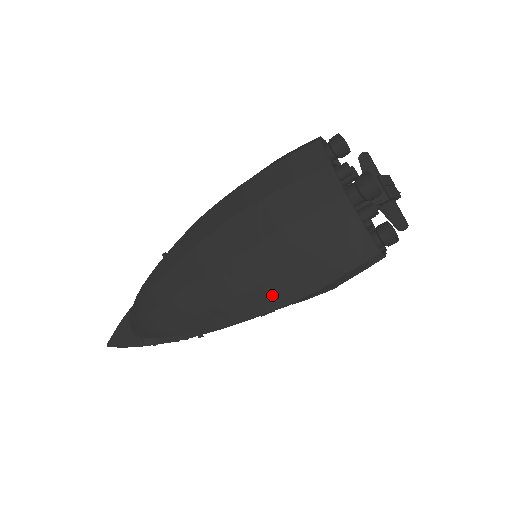
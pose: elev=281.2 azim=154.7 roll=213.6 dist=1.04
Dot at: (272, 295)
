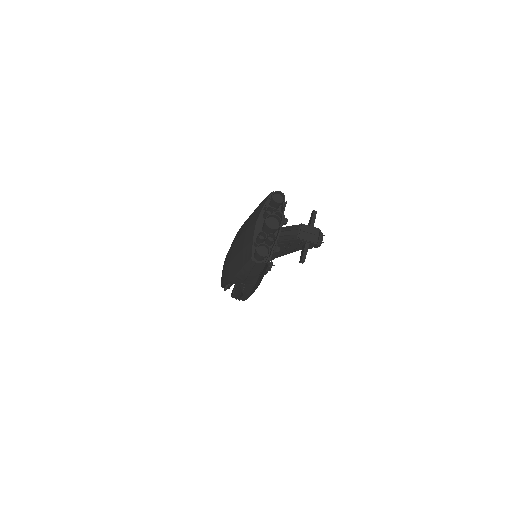
Dot at: (230, 270)
